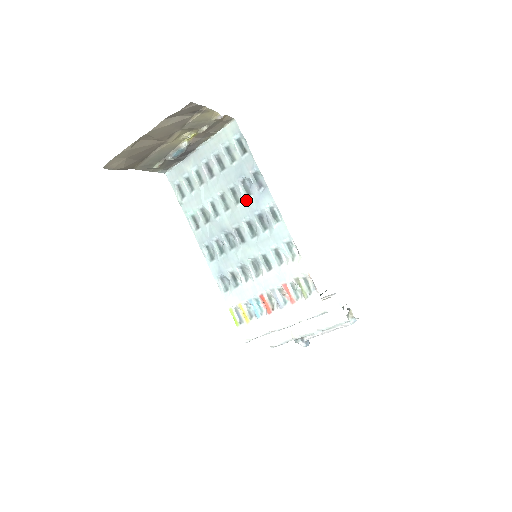
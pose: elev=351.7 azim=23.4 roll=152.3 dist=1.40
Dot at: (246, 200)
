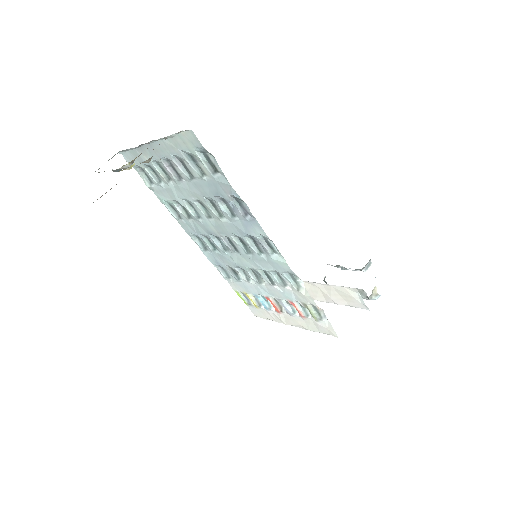
Dot at: (230, 220)
